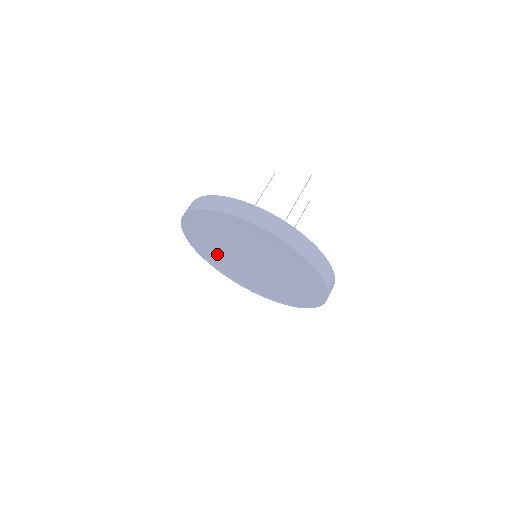
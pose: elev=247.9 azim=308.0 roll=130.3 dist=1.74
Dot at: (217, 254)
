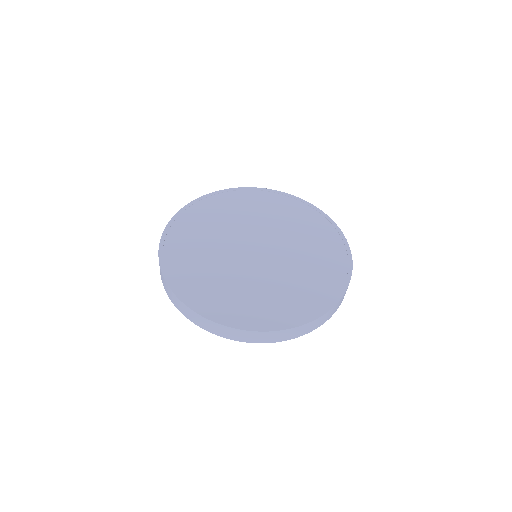
Dot at: (203, 262)
